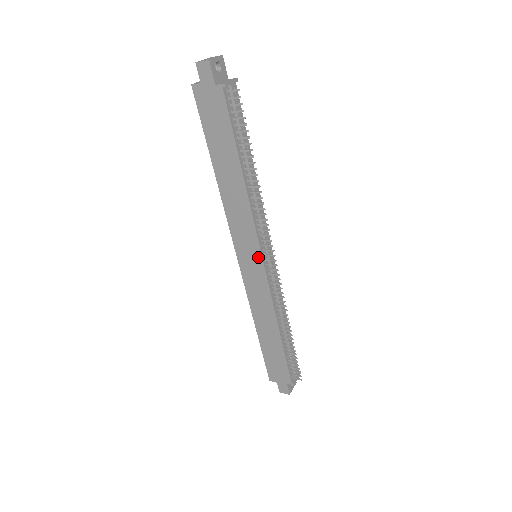
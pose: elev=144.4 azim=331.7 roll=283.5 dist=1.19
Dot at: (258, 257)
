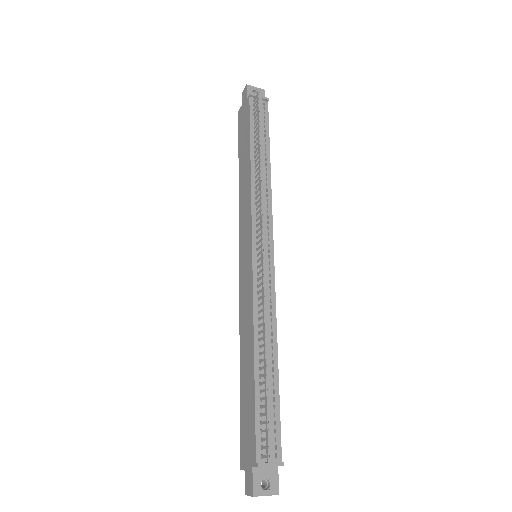
Dot at: (250, 245)
